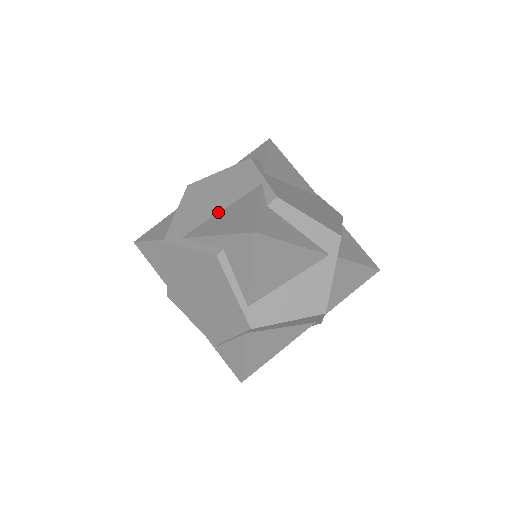
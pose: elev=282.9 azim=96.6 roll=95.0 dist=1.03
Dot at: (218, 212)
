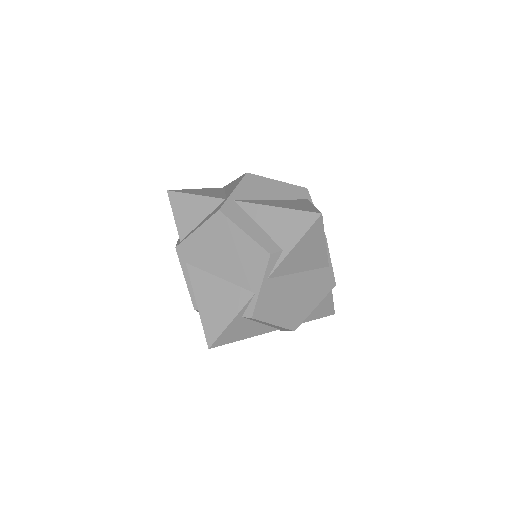
Dot at: (217, 276)
